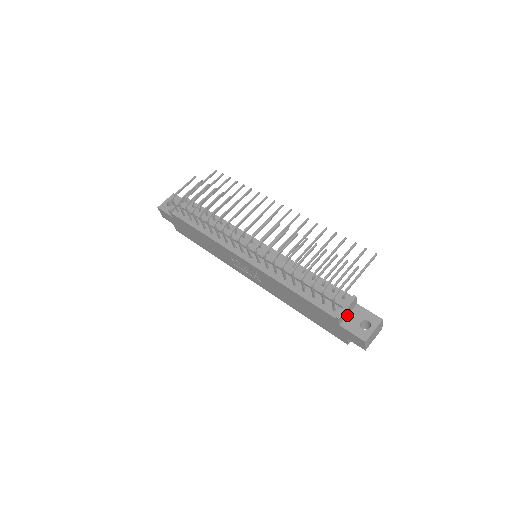
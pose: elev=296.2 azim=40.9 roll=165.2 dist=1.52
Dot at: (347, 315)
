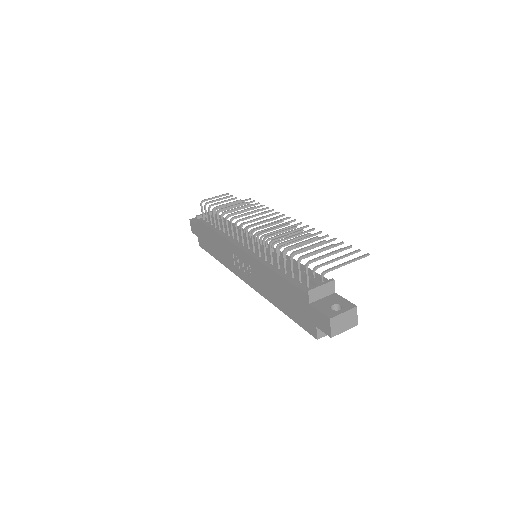
Dot at: (321, 298)
